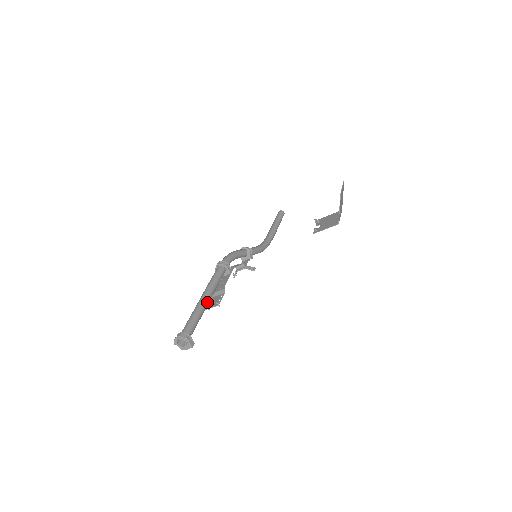
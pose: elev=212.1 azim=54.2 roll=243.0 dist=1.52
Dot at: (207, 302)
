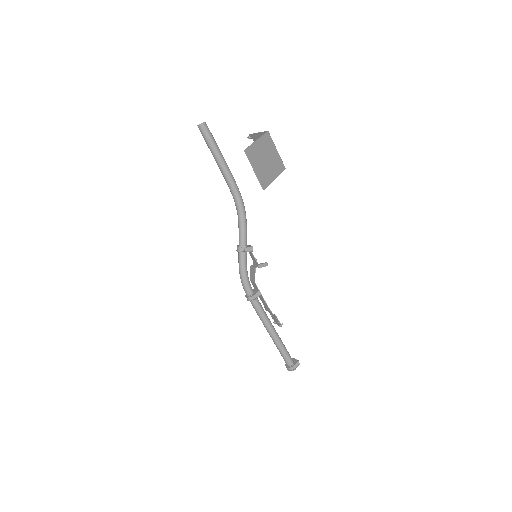
Dot at: (276, 335)
